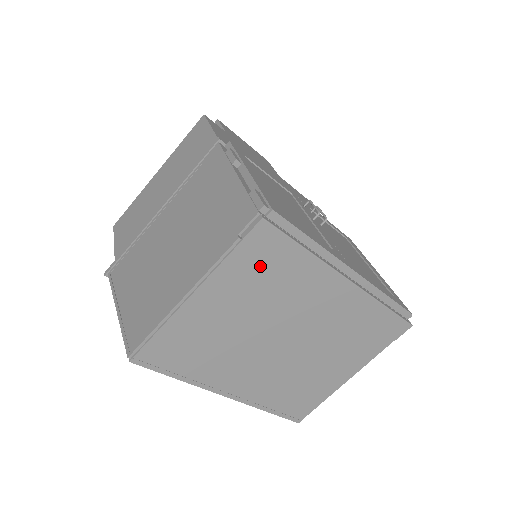
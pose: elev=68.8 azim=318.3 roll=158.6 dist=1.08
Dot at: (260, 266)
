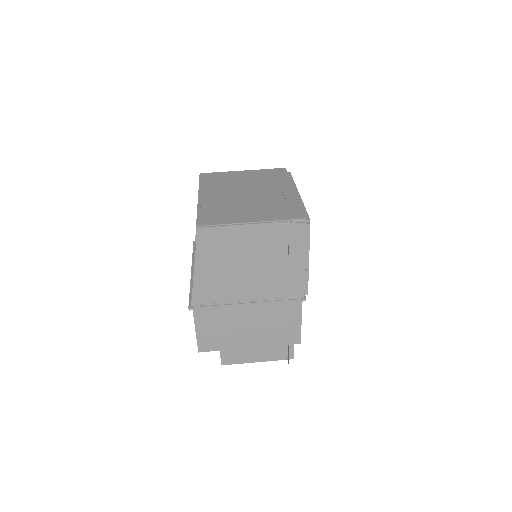
Dot at: (270, 175)
